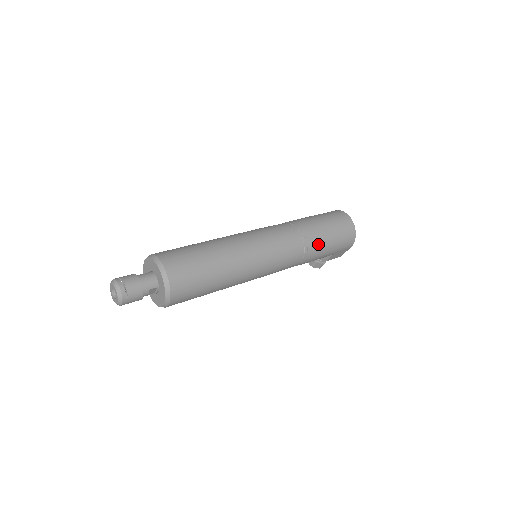
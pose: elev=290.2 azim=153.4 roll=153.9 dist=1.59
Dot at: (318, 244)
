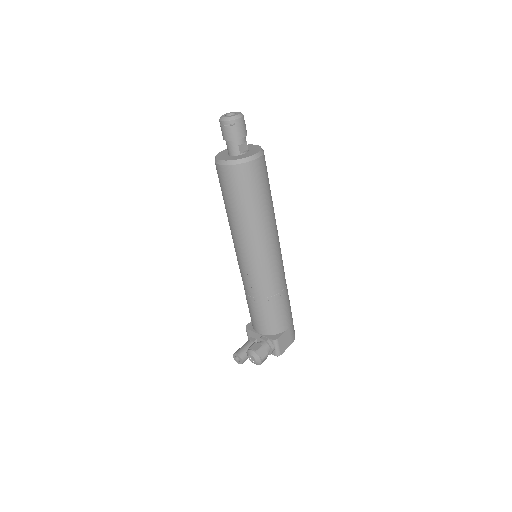
Dot at: occluded
